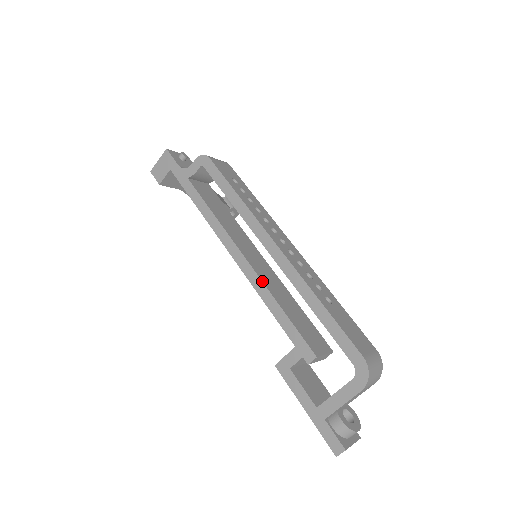
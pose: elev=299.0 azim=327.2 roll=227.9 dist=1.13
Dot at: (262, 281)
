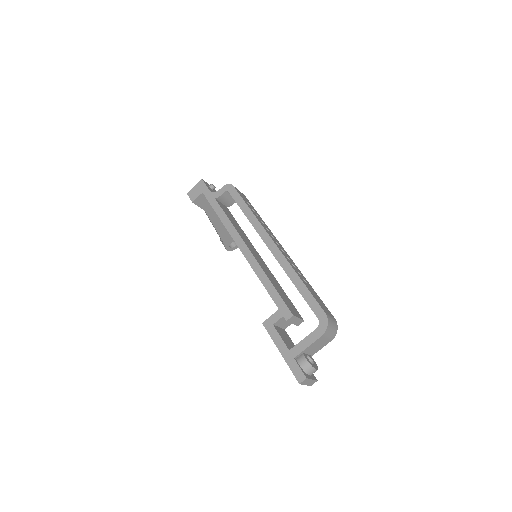
Dot at: (260, 266)
